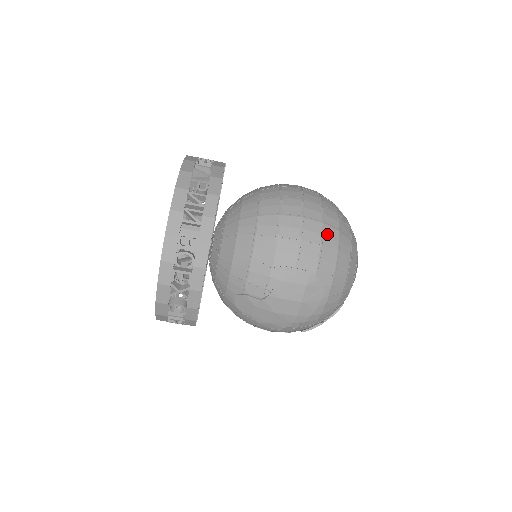
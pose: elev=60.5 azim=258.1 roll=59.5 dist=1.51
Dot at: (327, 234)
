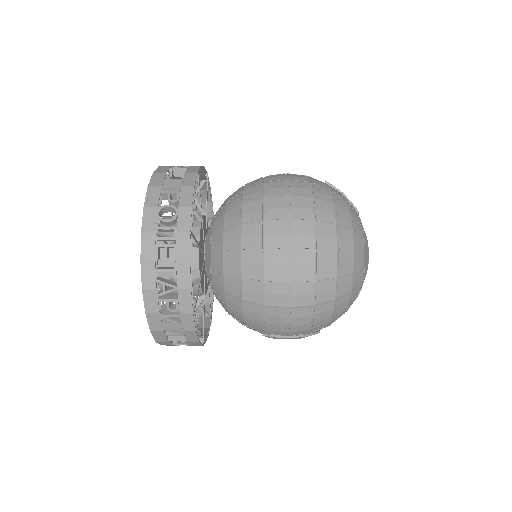
Dot at: (319, 312)
